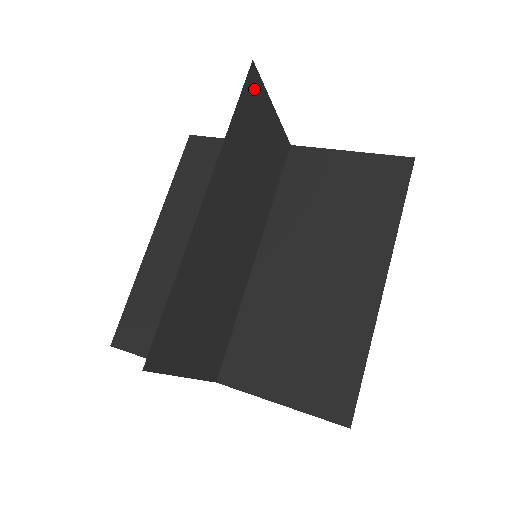
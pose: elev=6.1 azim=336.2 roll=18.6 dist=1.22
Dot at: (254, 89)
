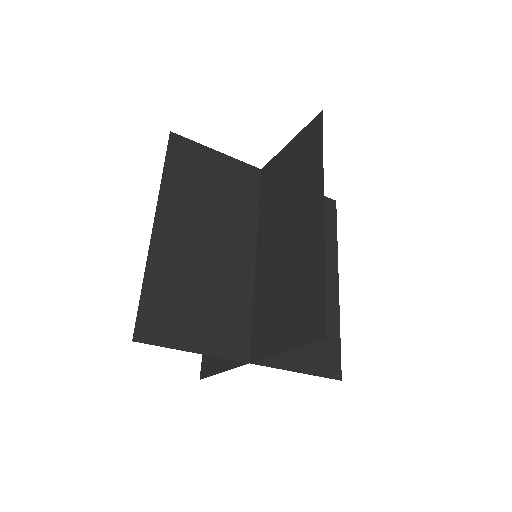
Dot at: (182, 147)
